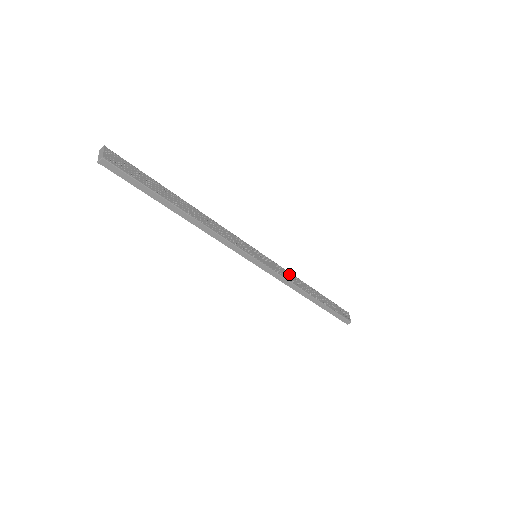
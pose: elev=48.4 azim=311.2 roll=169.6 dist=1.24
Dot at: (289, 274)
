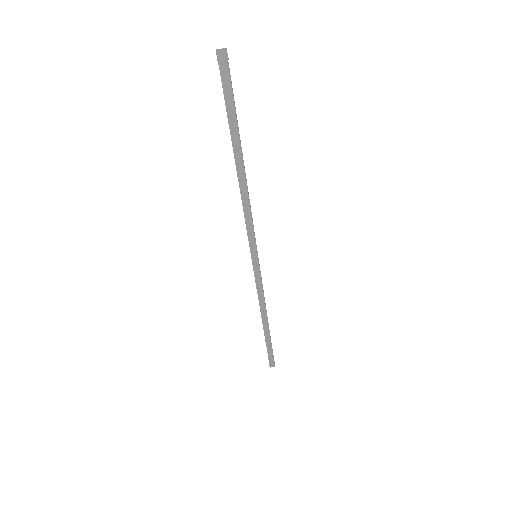
Dot at: occluded
